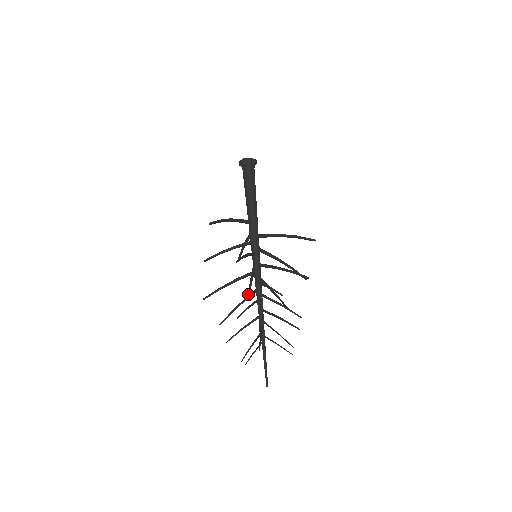
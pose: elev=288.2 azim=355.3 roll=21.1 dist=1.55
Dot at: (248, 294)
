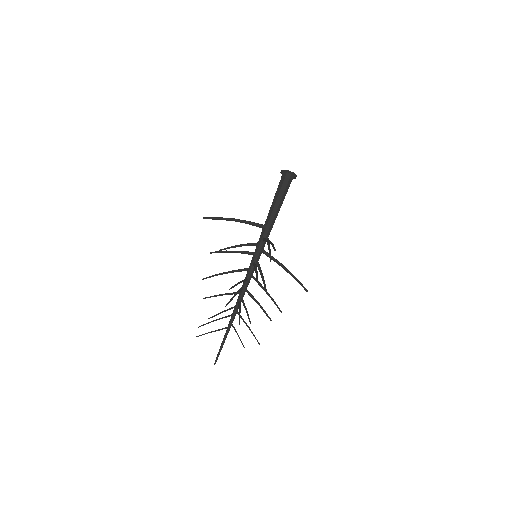
Dot at: occluded
